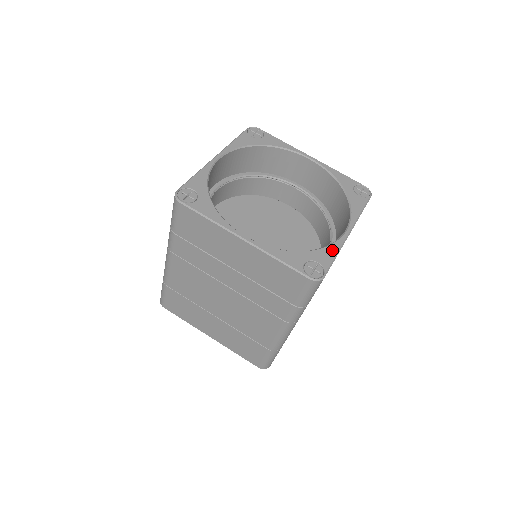
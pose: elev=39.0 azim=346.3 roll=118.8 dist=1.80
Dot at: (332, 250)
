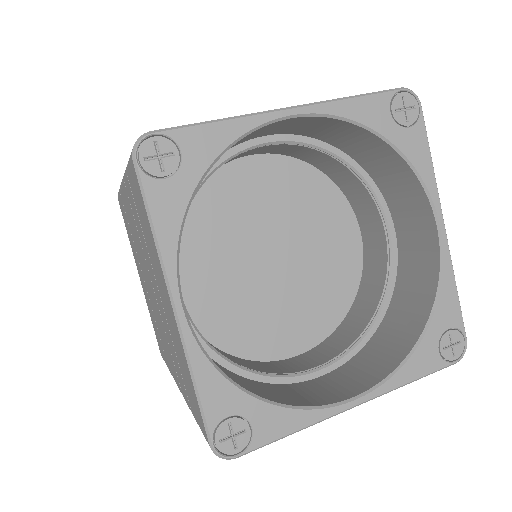
Dot at: (296, 420)
